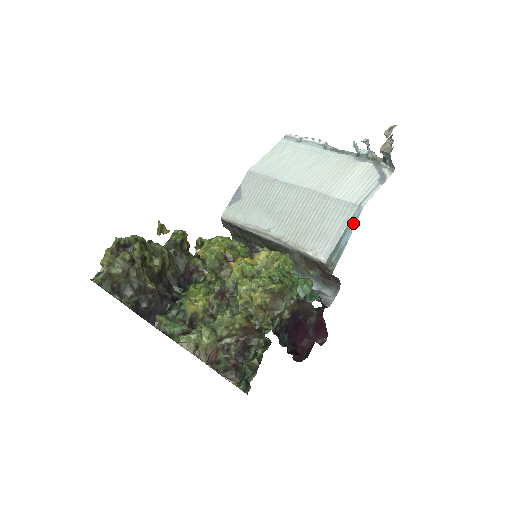
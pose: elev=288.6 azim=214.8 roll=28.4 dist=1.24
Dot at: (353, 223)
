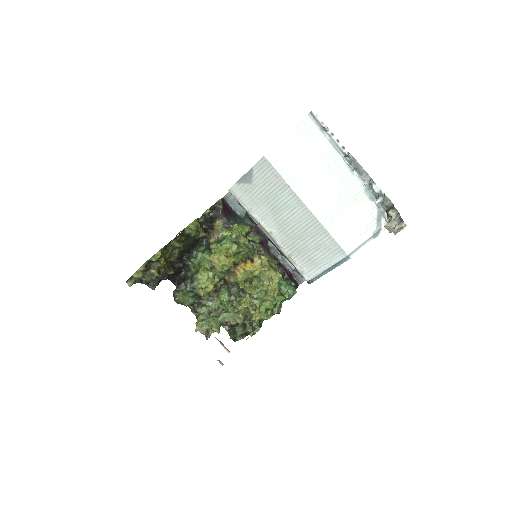
Dot at: (338, 264)
